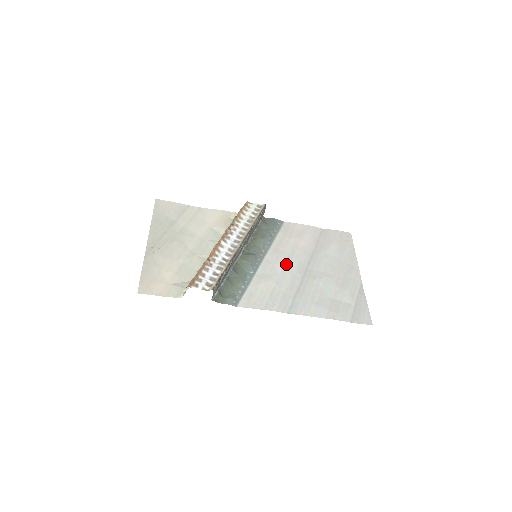
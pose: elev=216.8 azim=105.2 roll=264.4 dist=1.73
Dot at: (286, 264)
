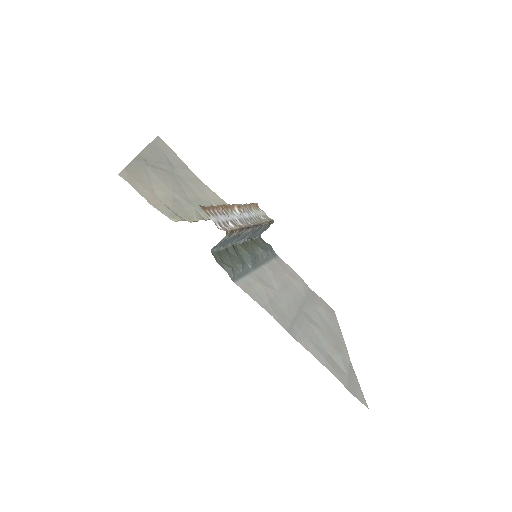
Dot at: (283, 288)
